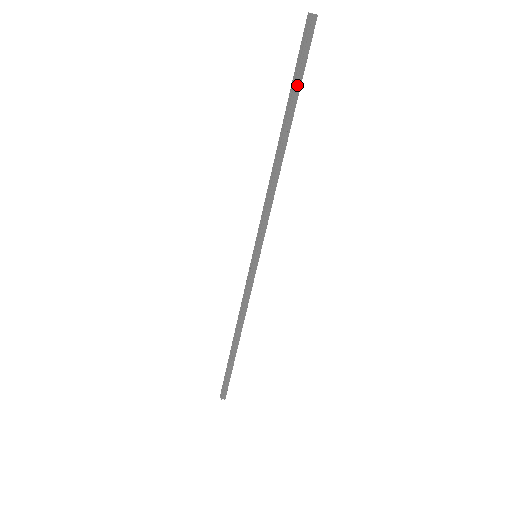
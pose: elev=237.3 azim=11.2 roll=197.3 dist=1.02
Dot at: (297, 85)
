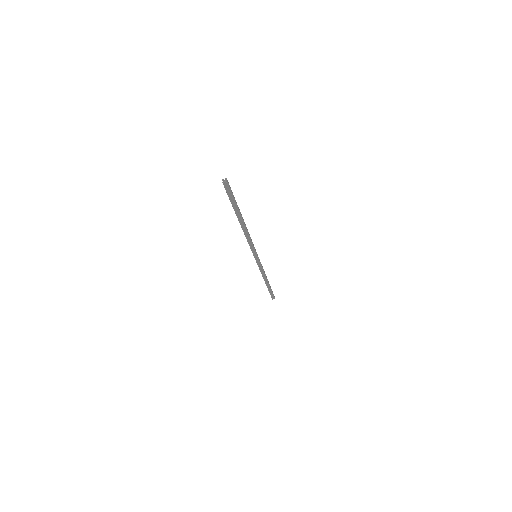
Dot at: (234, 204)
